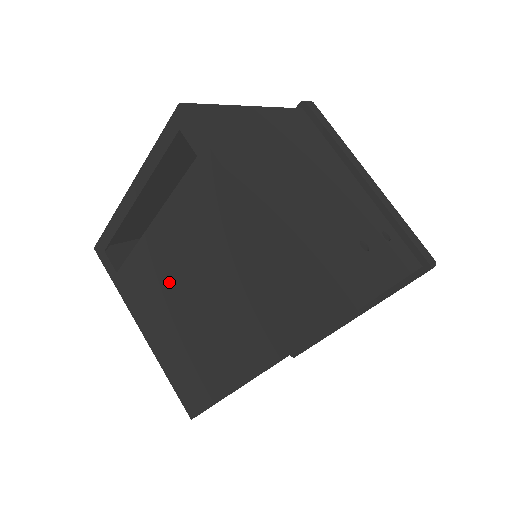
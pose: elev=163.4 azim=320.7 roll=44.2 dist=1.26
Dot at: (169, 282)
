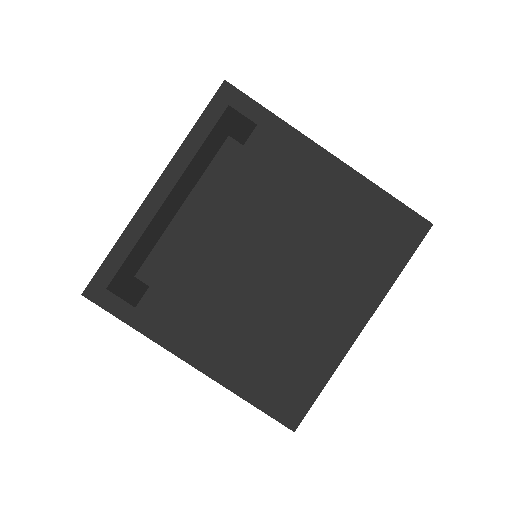
Dot at: (234, 275)
